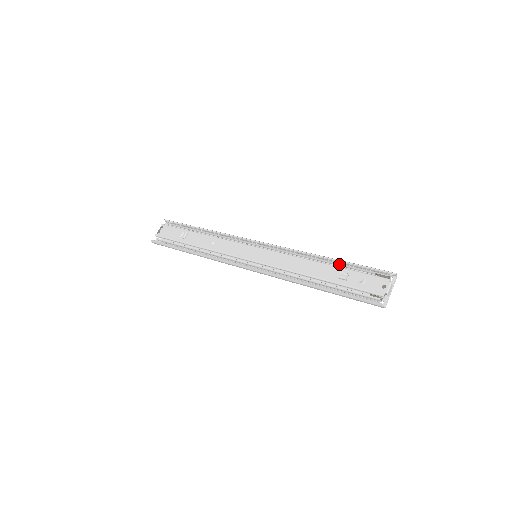
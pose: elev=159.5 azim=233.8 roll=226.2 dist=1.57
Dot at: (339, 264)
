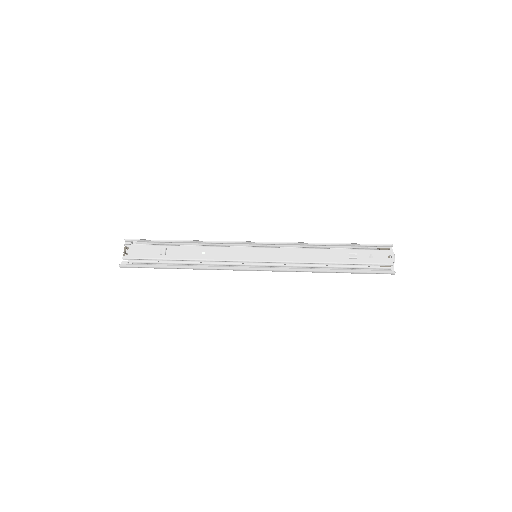
Dot at: (343, 247)
